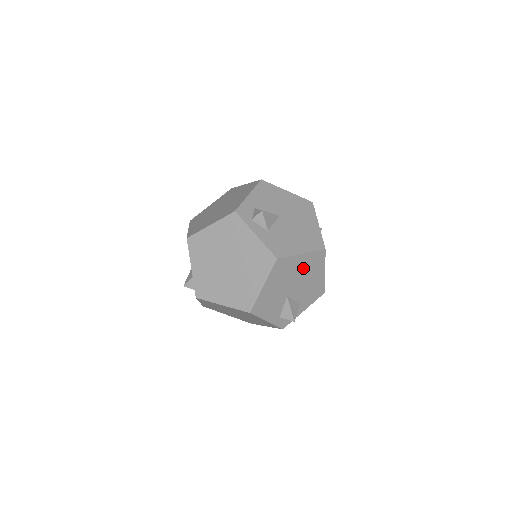
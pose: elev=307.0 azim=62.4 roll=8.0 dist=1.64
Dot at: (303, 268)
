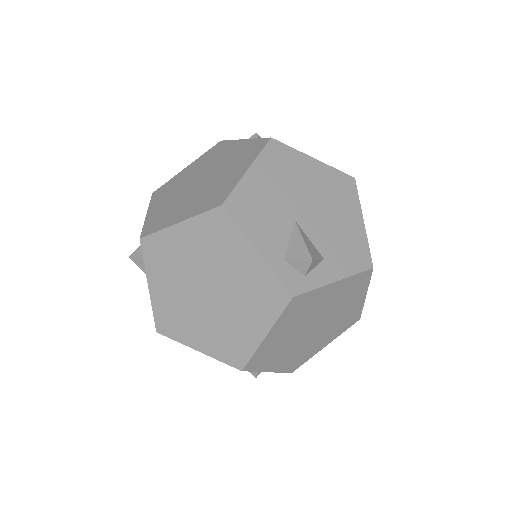
Dot at: (320, 186)
